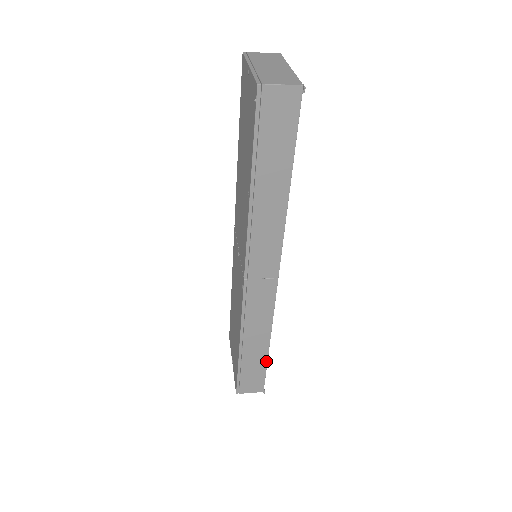
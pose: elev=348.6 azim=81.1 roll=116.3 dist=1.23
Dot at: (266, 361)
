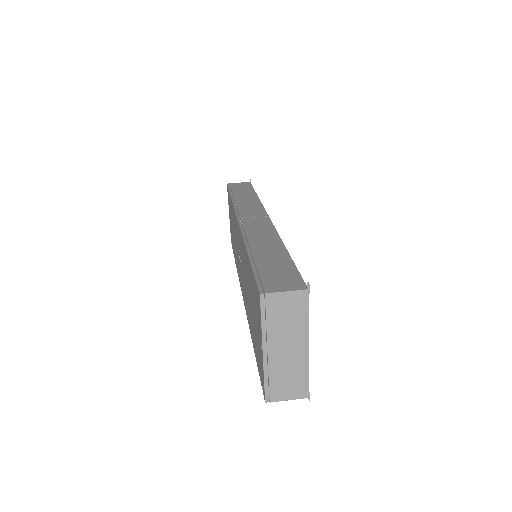
Dot at: occluded
